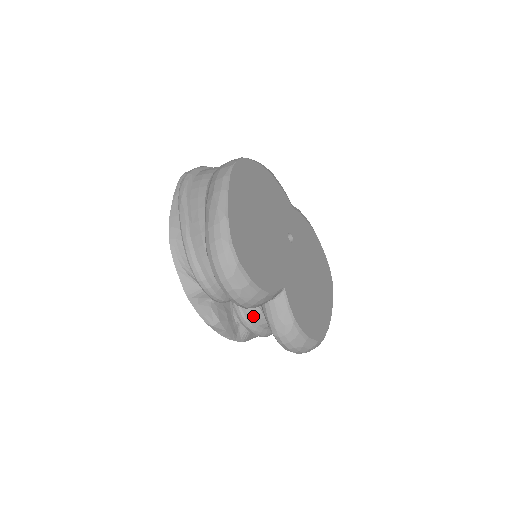
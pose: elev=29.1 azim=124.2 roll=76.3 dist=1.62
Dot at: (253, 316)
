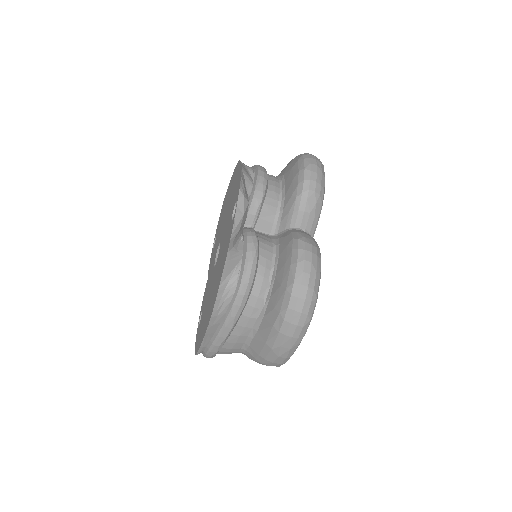
Dot at: (262, 243)
